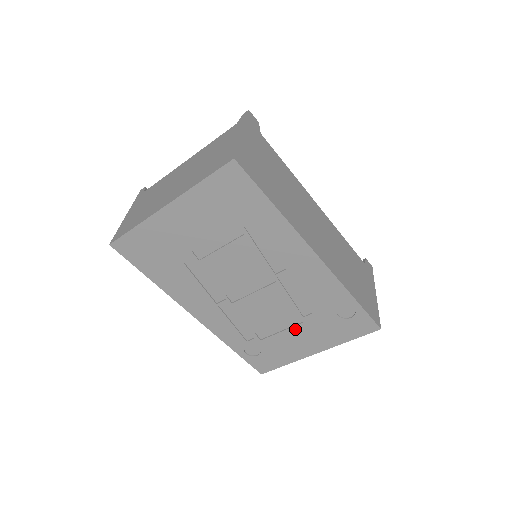
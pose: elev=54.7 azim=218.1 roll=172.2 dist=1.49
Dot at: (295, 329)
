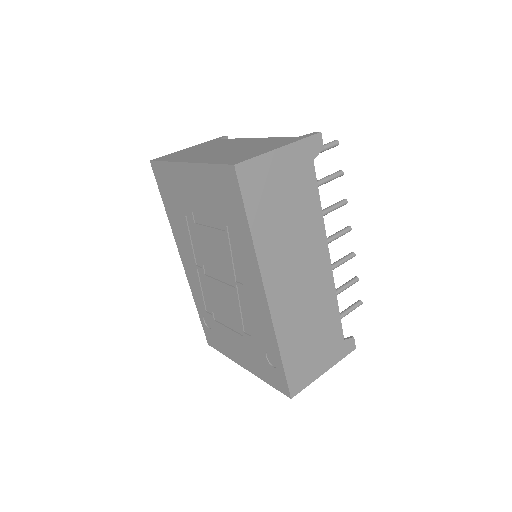
Dot at: (236, 335)
